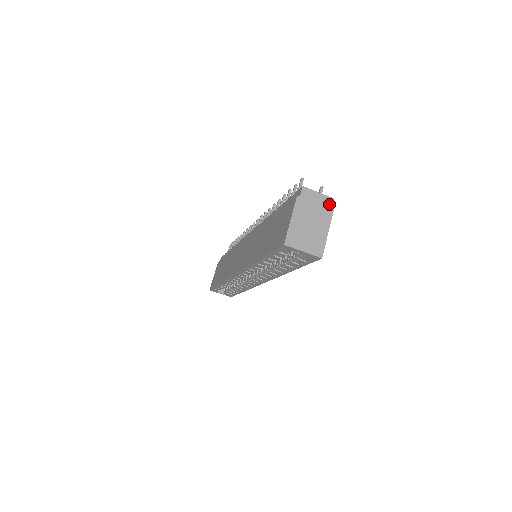
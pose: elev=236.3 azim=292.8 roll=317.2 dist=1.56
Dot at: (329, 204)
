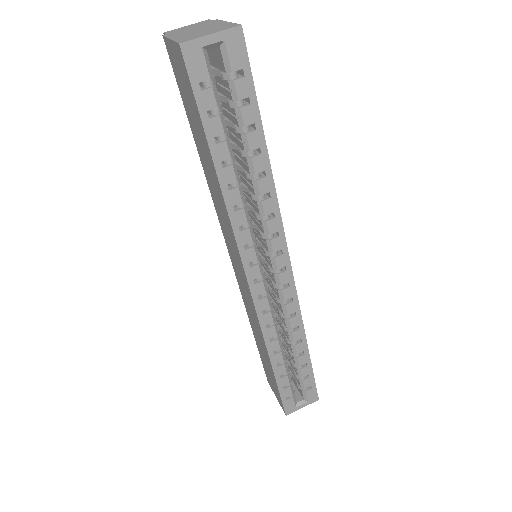
Dot at: (207, 21)
